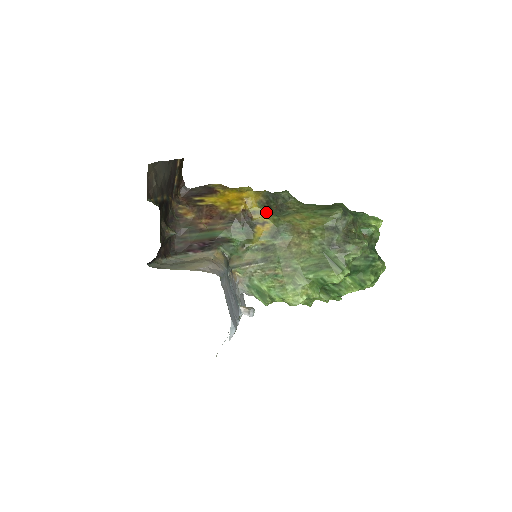
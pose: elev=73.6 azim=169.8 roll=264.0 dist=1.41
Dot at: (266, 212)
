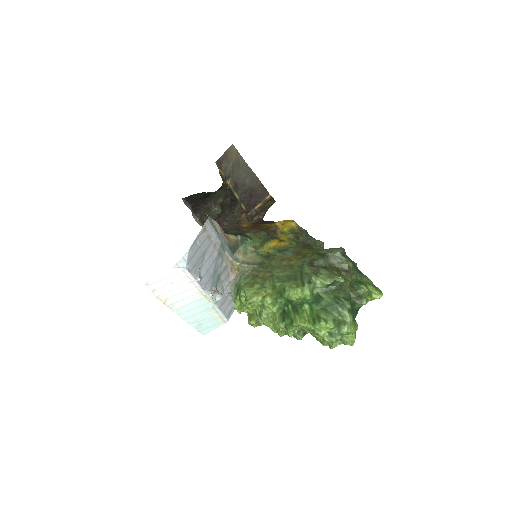
Dot at: (291, 237)
